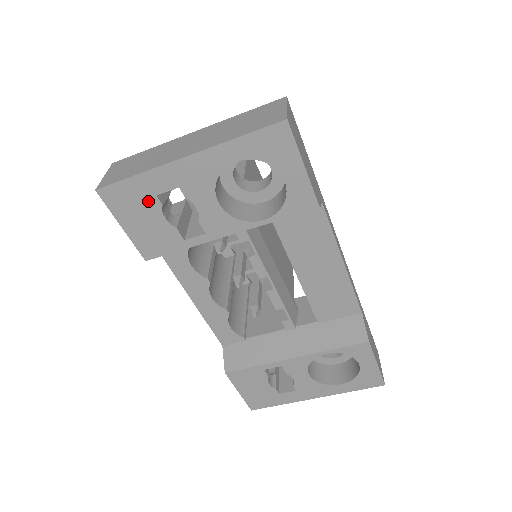
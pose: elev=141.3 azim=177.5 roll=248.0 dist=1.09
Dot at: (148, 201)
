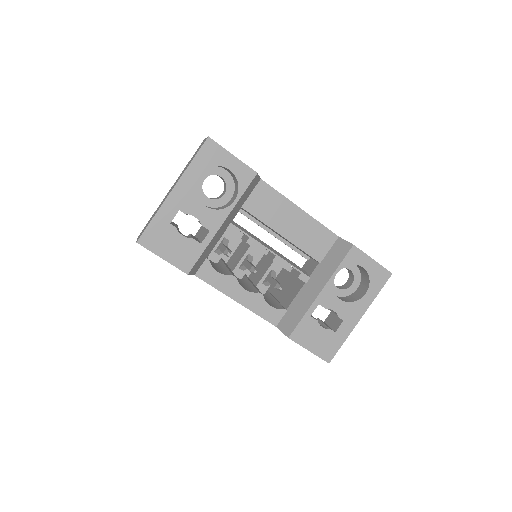
Dot at: (168, 230)
